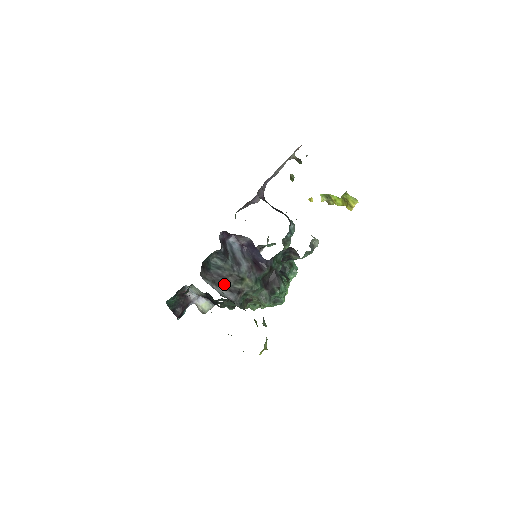
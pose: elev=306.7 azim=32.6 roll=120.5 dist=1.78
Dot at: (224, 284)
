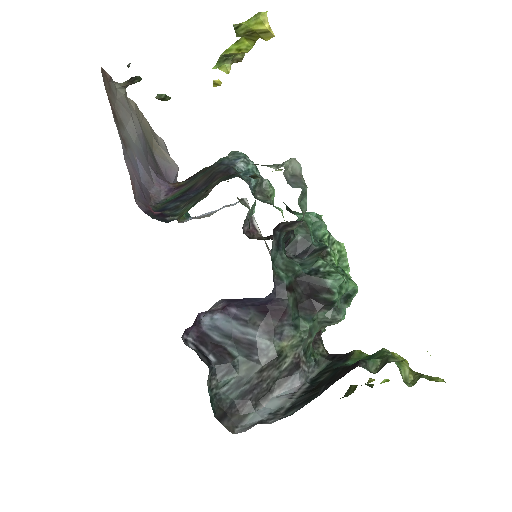
Dot at: (269, 386)
